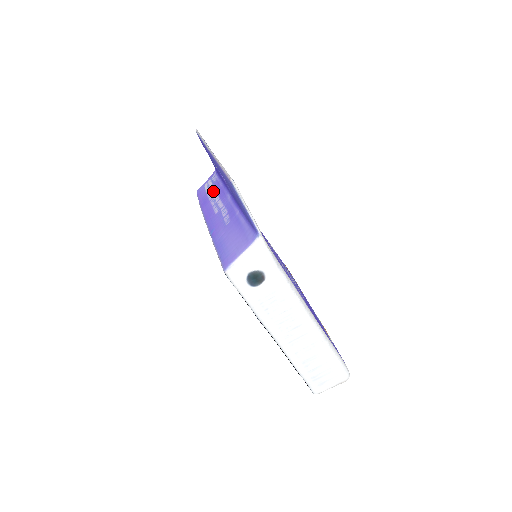
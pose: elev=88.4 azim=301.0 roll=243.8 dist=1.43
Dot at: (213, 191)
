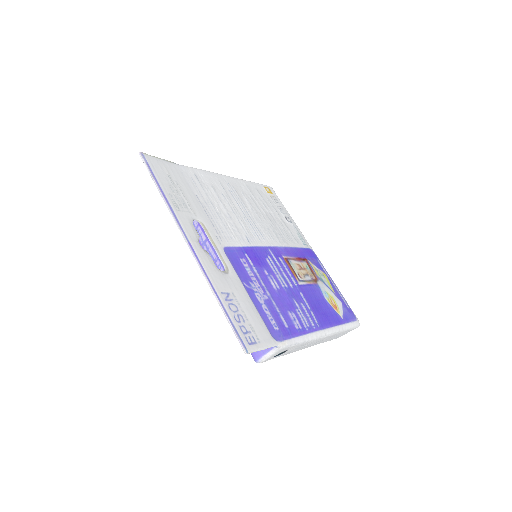
Dot at: occluded
